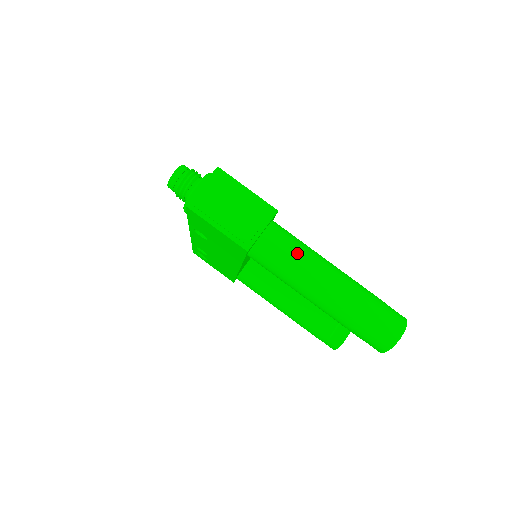
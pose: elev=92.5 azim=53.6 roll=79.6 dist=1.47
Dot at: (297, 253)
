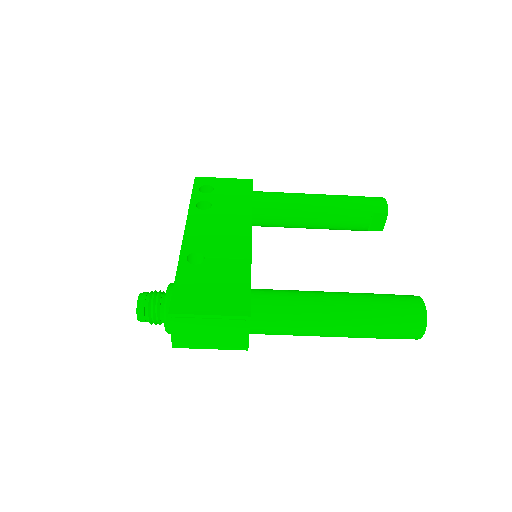
Dot at: (291, 327)
